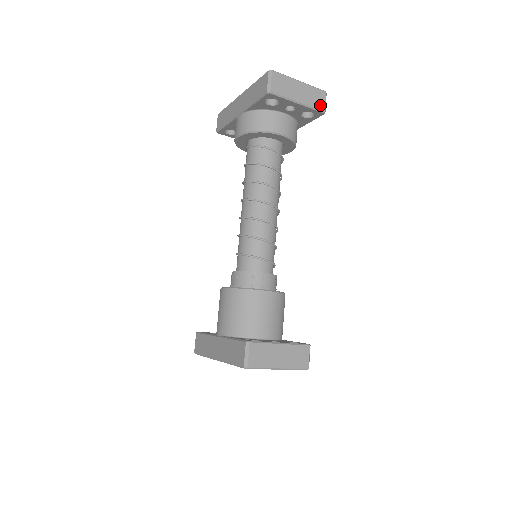
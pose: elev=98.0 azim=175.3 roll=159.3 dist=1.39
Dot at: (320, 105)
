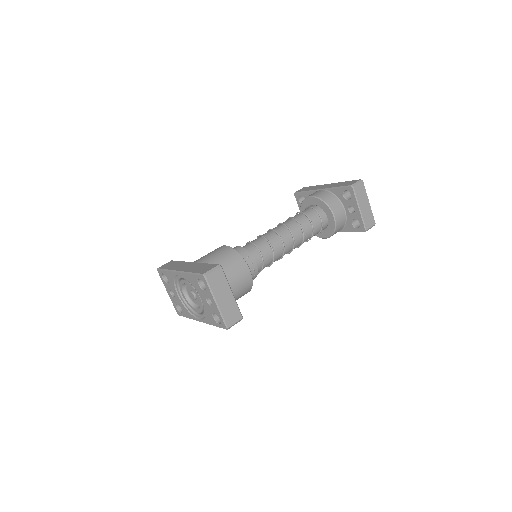
Dot at: (368, 224)
